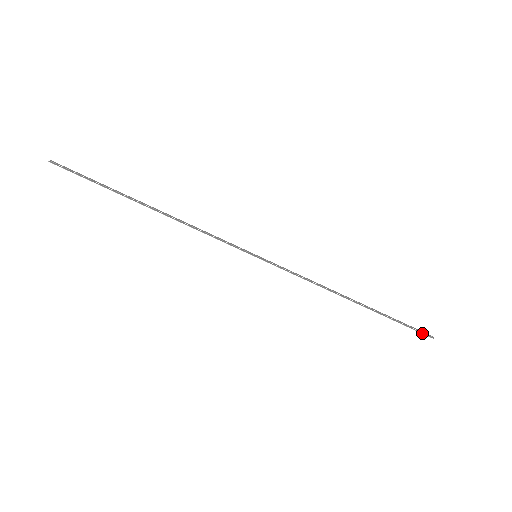
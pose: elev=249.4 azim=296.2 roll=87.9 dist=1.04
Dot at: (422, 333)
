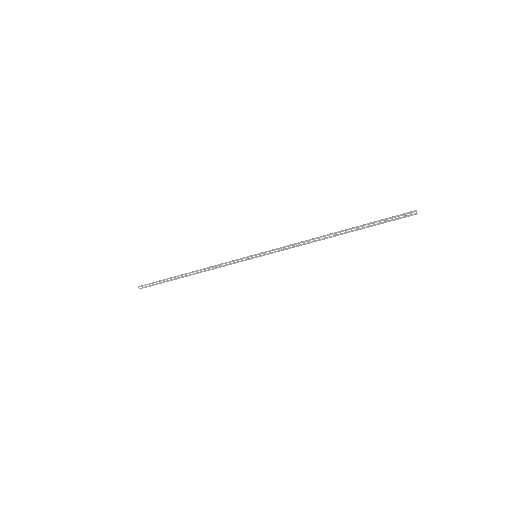
Dot at: occluded
